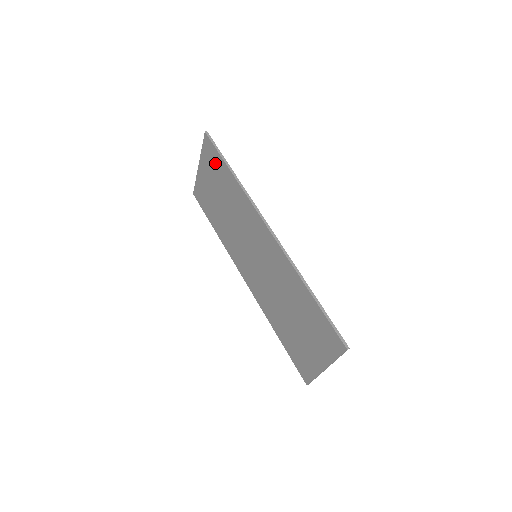
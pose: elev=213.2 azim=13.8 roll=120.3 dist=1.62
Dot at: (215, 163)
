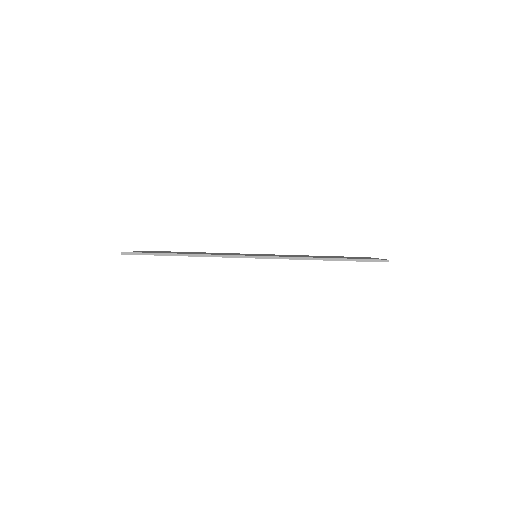
Dot at: occluded
